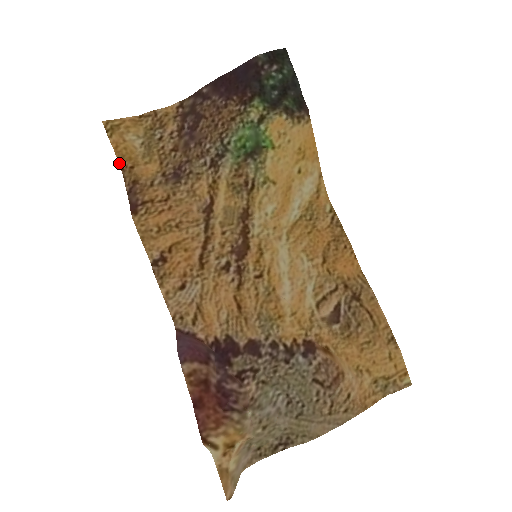
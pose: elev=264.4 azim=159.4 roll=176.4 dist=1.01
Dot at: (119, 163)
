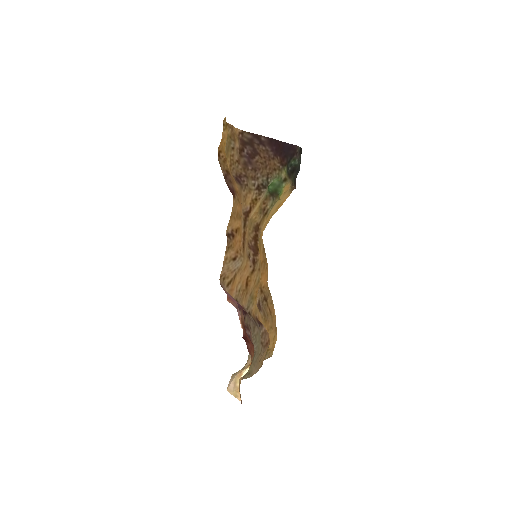
Dot at: (218, 150)
